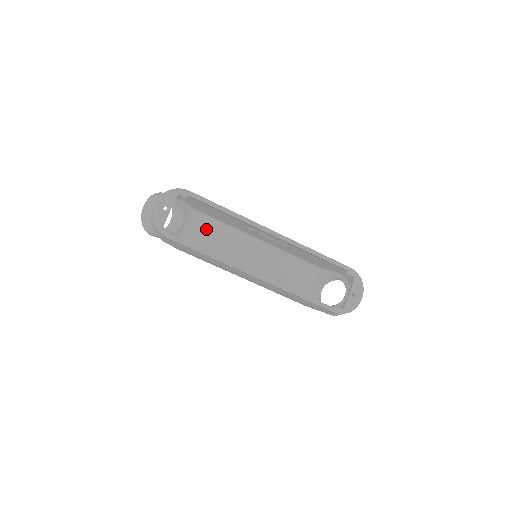
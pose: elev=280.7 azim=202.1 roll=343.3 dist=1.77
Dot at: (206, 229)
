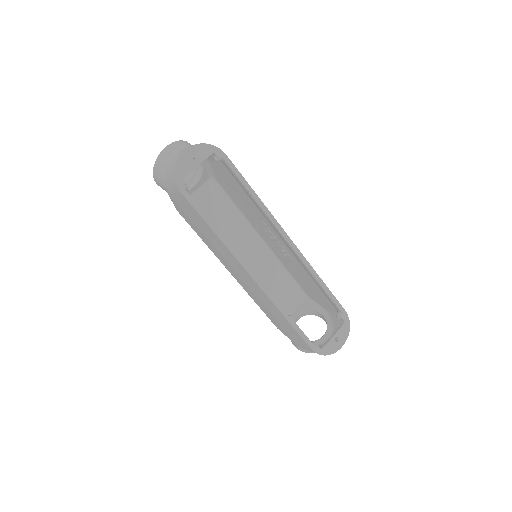
Dot at: (215, 204)
